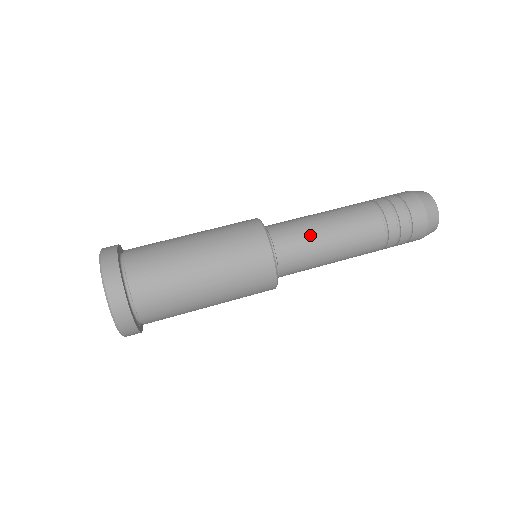
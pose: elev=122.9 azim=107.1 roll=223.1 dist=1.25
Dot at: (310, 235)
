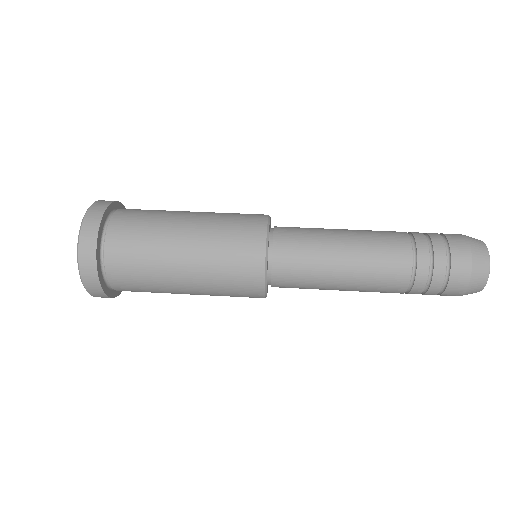
Dot at: (318, 243)
